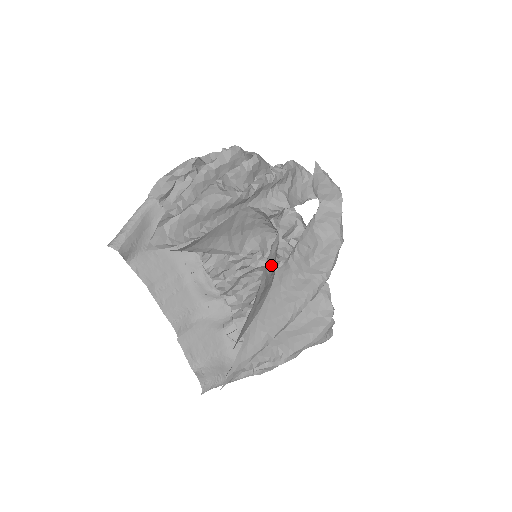
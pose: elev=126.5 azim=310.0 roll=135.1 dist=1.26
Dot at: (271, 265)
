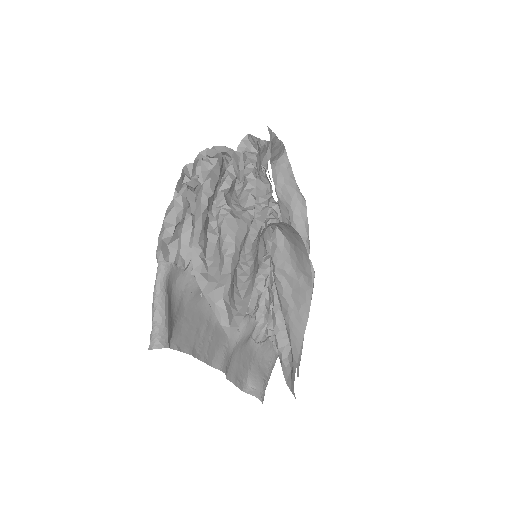
Dot at: (287, 263)
